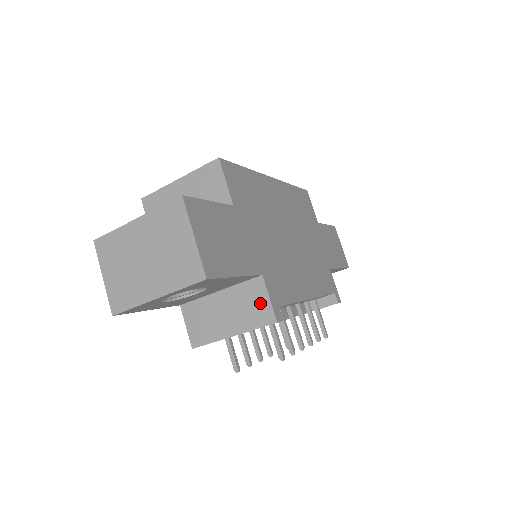
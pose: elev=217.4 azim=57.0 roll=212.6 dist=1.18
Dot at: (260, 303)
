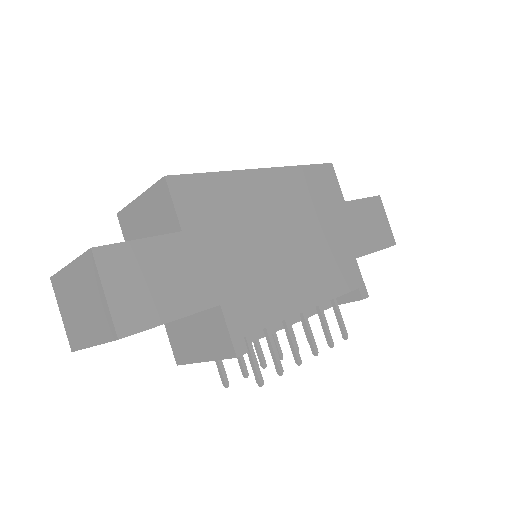
Dot at: (221, 334)
